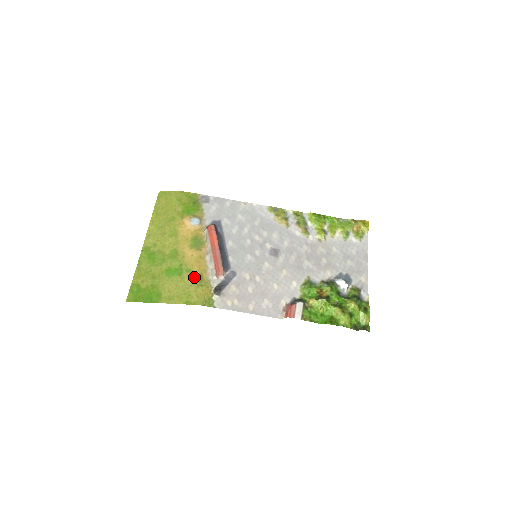
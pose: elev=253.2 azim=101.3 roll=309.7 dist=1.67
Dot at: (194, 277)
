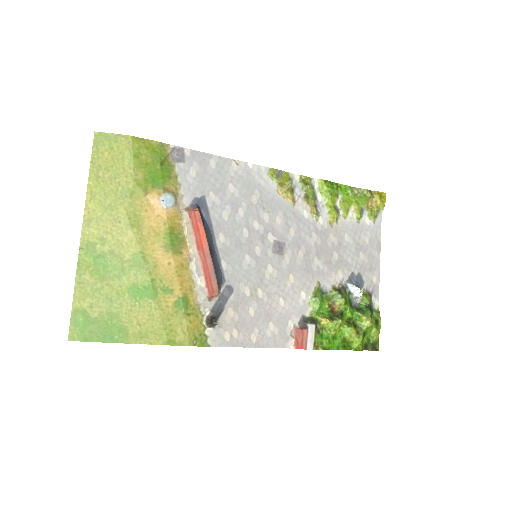
Dot at: (176, 301)
